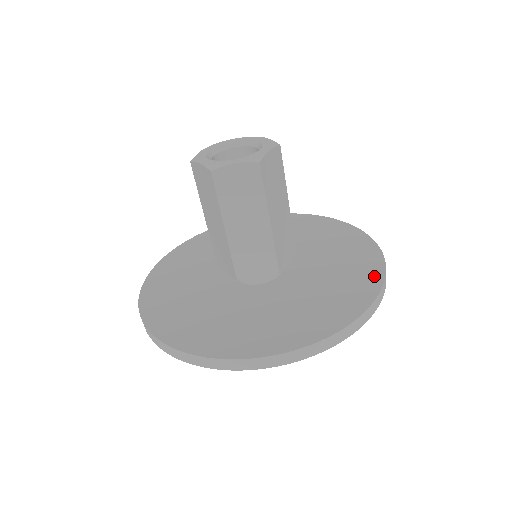
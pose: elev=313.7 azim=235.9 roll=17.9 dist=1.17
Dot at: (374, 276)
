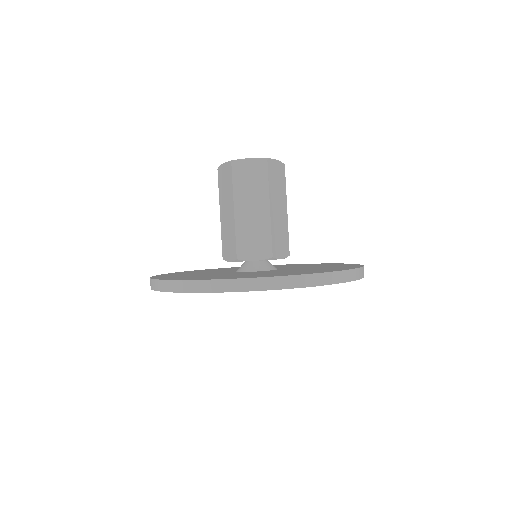
Dot at: occluded
